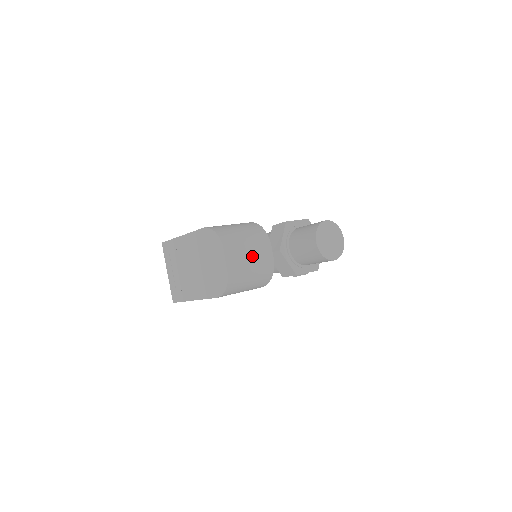
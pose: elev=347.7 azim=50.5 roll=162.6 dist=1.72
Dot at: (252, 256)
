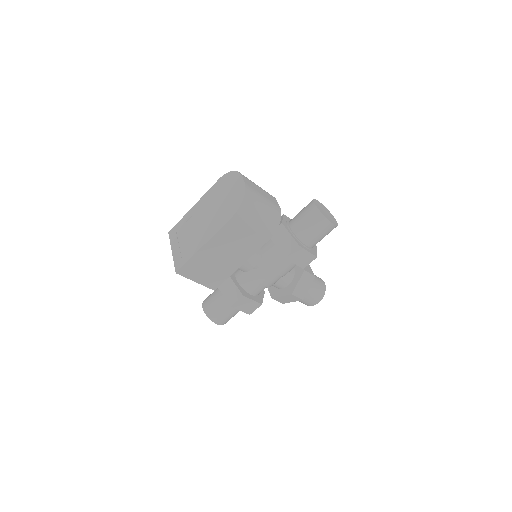
Dot at: (263, 193)
